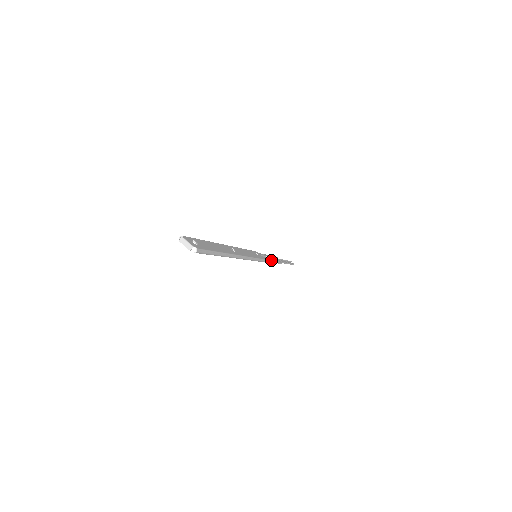
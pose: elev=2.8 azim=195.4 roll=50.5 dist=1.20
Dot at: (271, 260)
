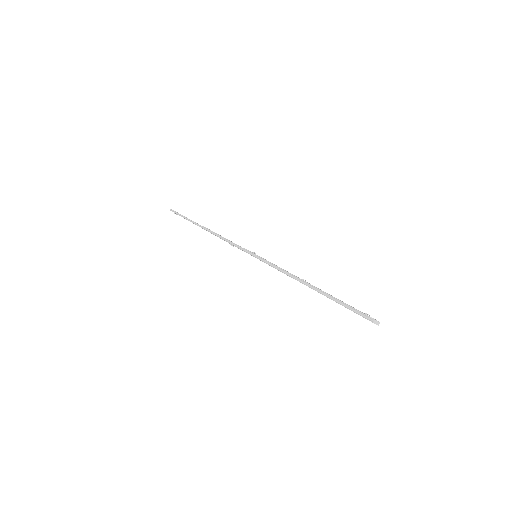
Dot at: occluded
